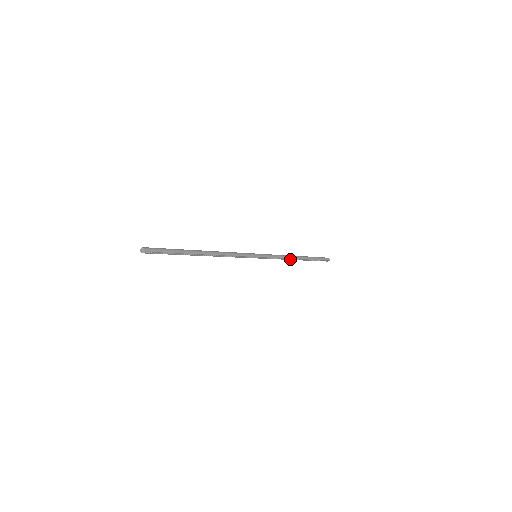
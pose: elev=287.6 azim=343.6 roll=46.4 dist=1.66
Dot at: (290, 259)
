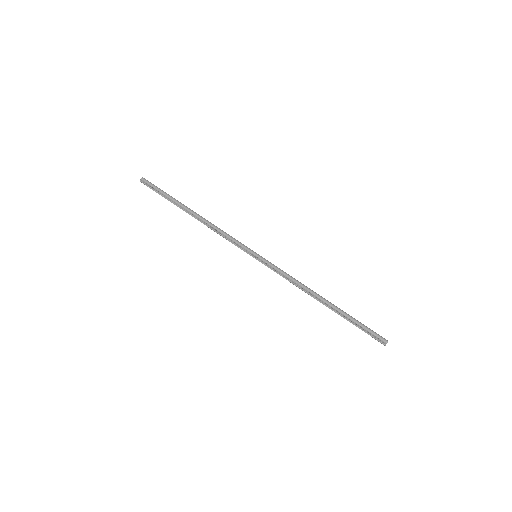
Dot at: (309, 293)
